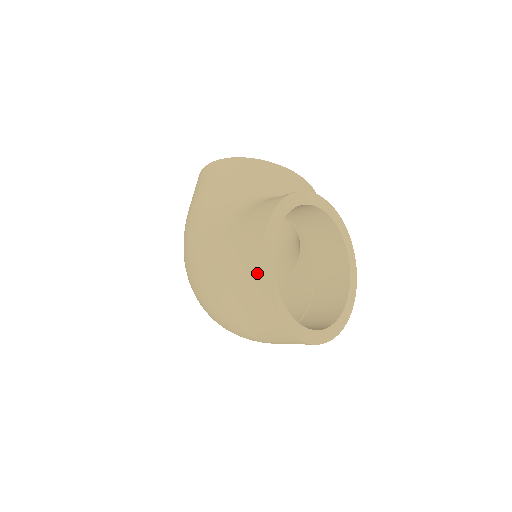
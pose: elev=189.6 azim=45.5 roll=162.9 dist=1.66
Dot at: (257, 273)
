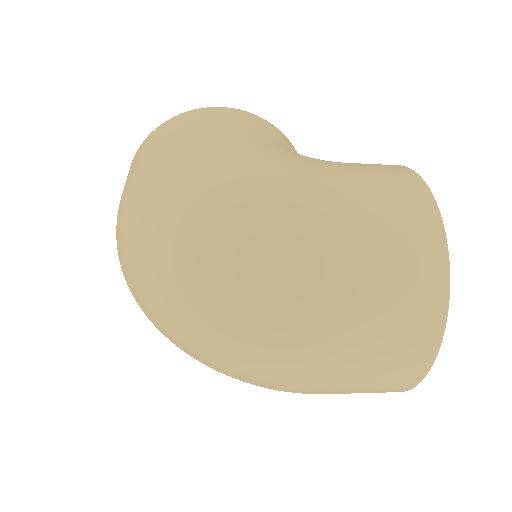
Dot at: (429, 216)
